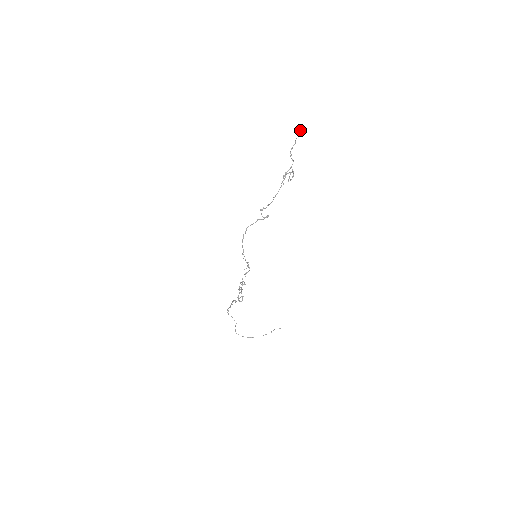
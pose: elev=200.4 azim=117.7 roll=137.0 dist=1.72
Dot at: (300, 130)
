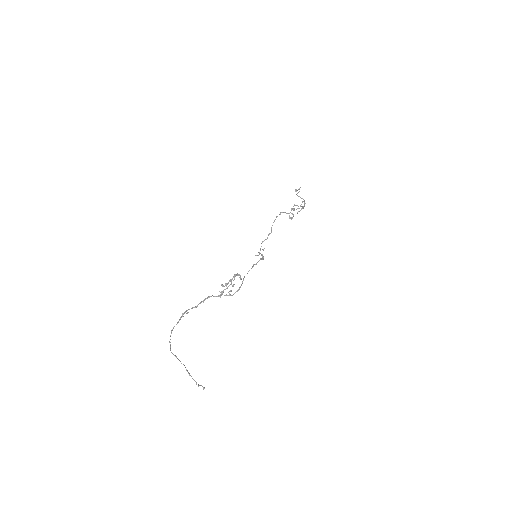
Dot at: (299, 189)
